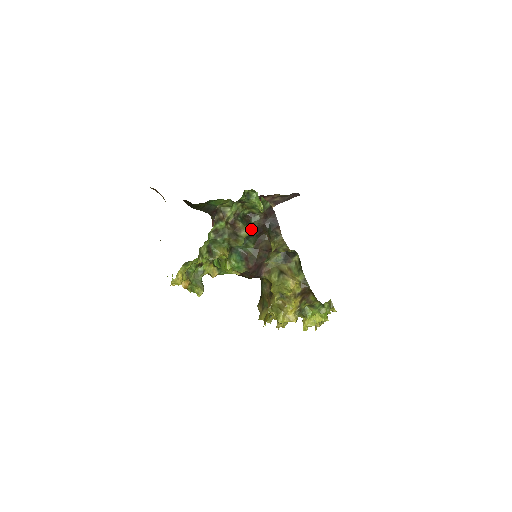
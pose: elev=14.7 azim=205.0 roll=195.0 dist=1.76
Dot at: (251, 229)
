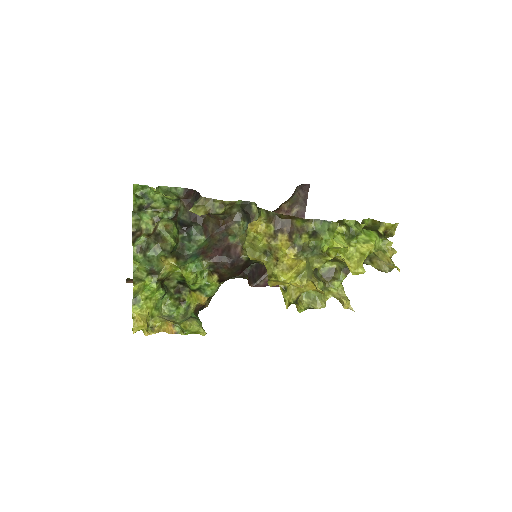
Dot at: (185, 223)
